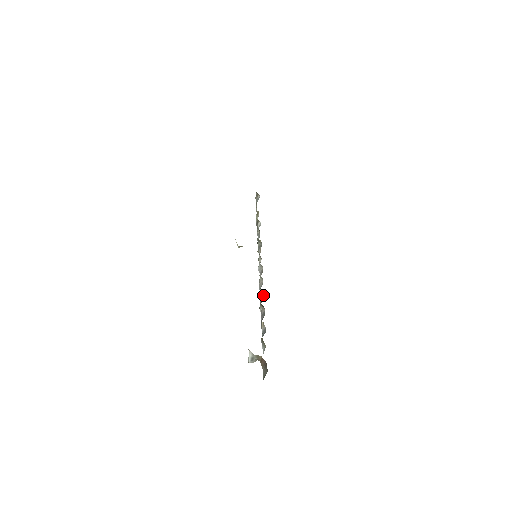
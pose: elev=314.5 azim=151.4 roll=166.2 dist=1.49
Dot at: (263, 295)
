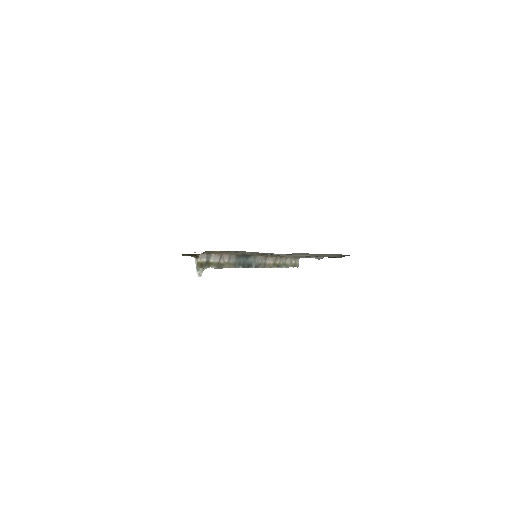
Dot at: (242, 260)
